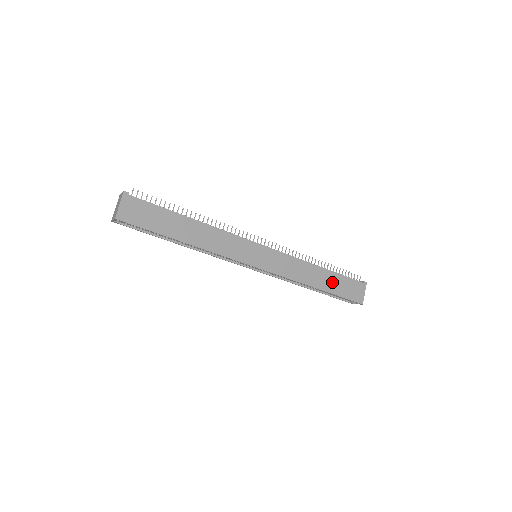
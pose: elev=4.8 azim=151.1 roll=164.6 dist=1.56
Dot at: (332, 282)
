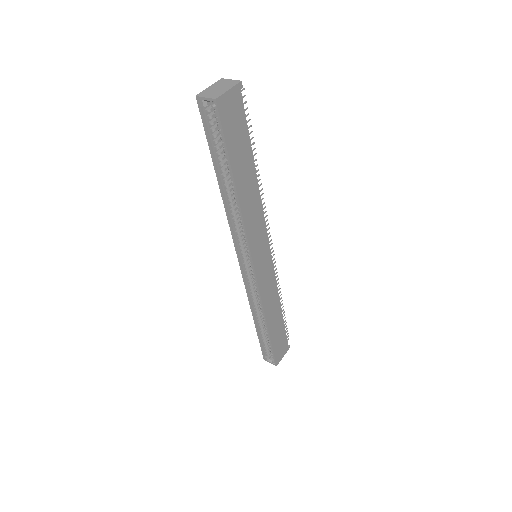
Dot at: (277, 329)
